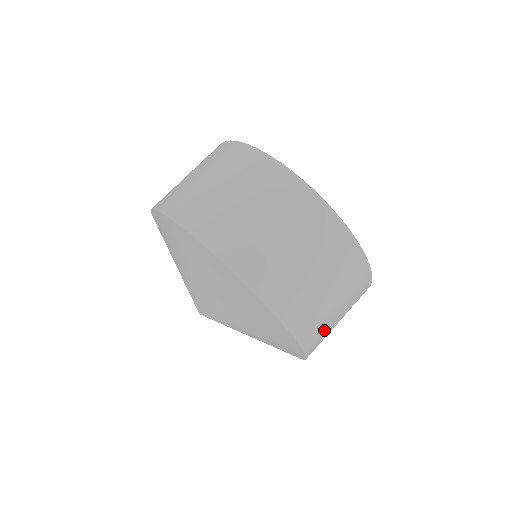
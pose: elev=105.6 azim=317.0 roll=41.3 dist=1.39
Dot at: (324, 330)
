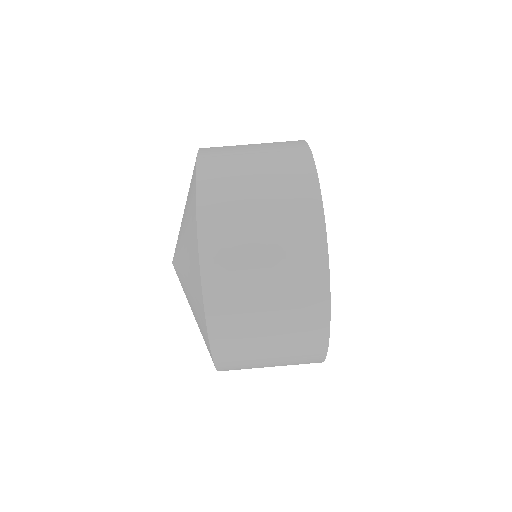
Dot at: occluded
